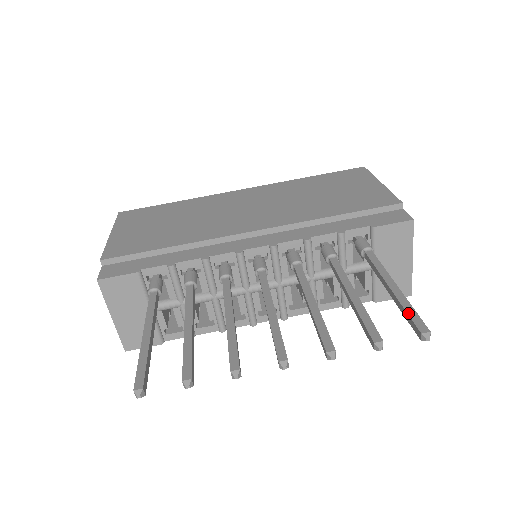
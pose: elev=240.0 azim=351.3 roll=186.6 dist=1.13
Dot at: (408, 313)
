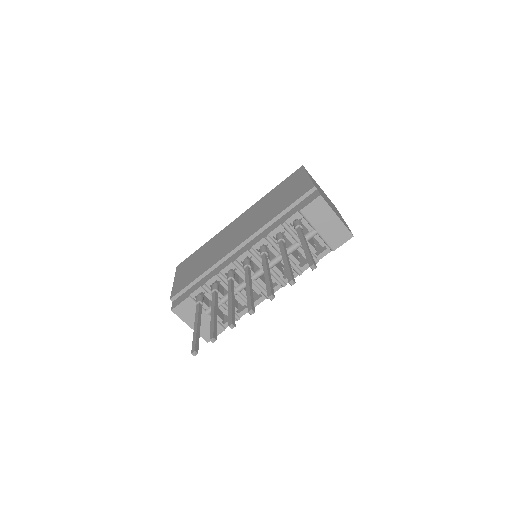
Dot at: (307, 258)
